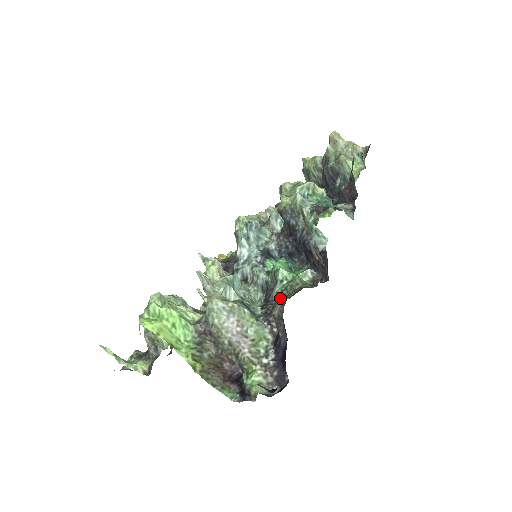
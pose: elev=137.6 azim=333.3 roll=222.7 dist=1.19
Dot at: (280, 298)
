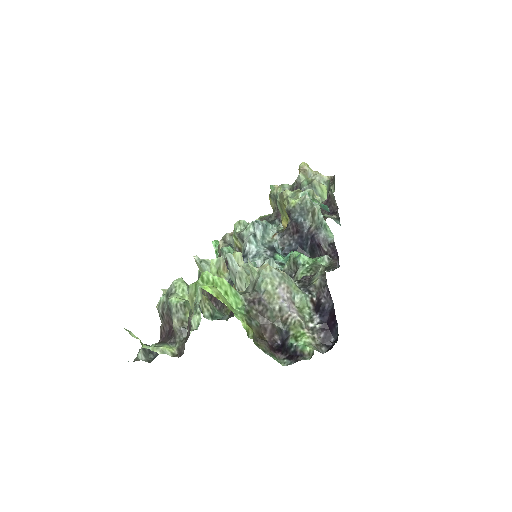
Dot at: occluded
